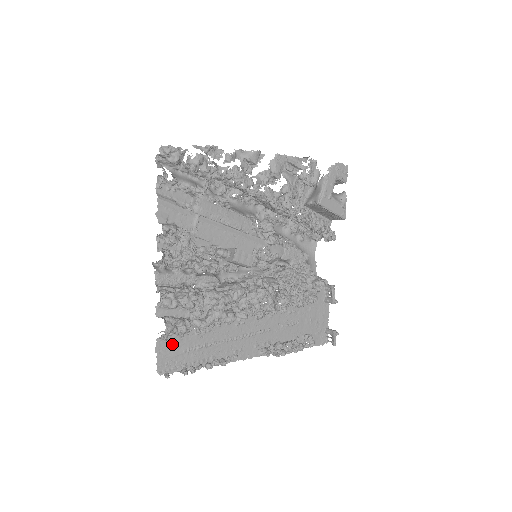
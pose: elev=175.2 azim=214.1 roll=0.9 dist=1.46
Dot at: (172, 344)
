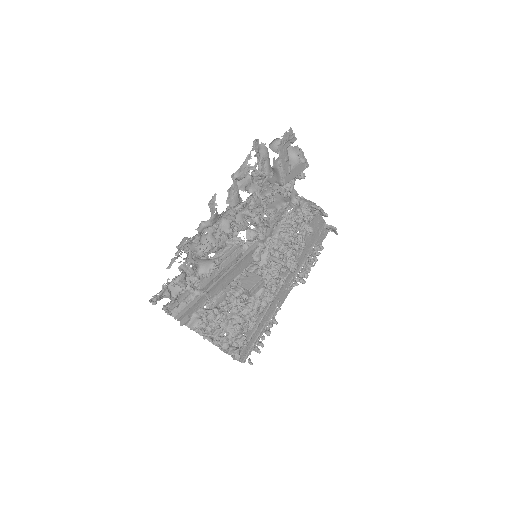
Dot at: occluded
